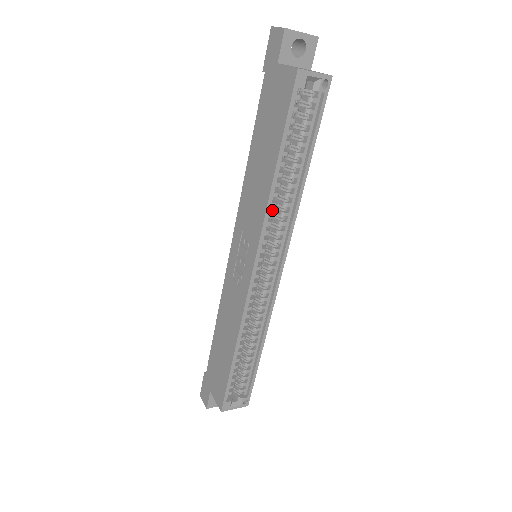
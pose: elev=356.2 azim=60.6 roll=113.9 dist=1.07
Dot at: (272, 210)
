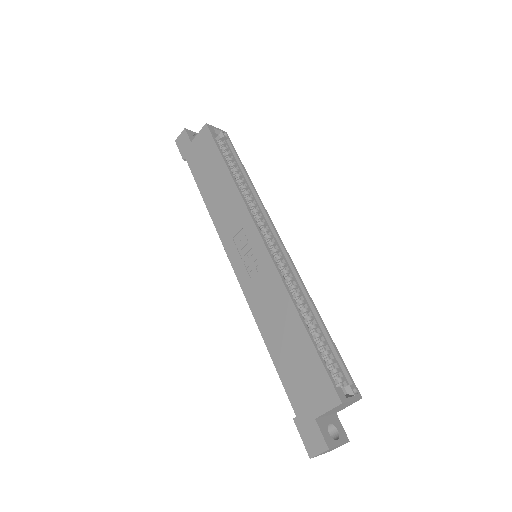
Dot at: occluded
